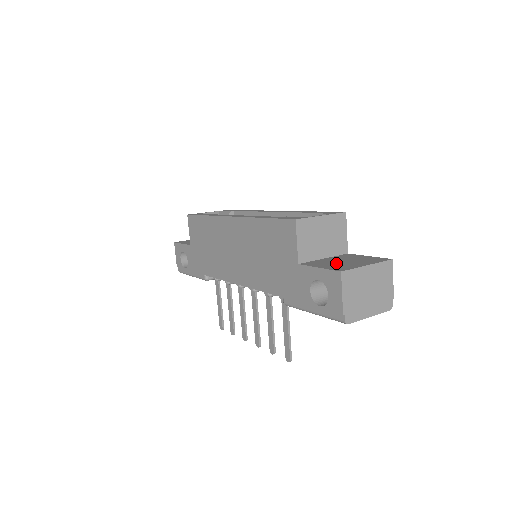
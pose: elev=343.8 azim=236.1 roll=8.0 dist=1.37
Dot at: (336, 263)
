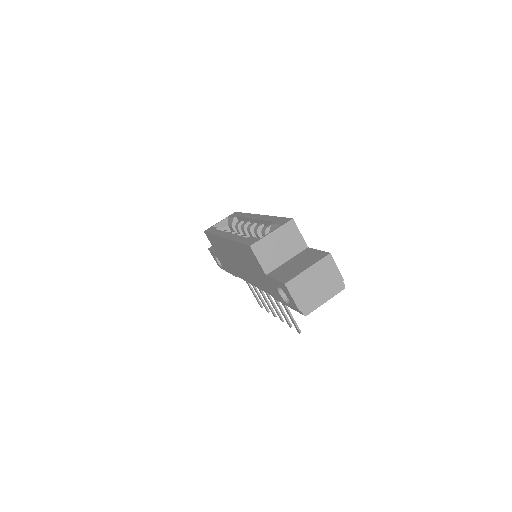
Dot at: (289, 269)
